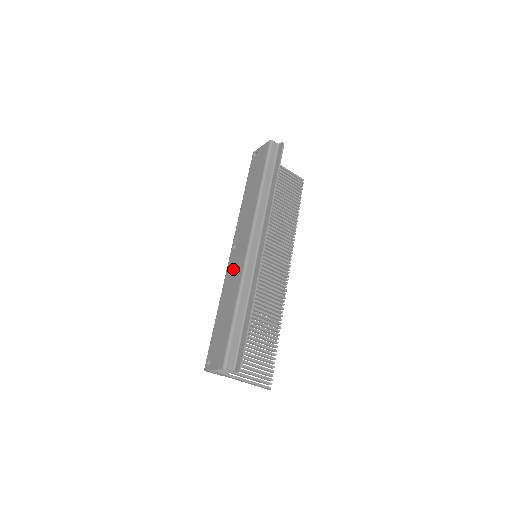
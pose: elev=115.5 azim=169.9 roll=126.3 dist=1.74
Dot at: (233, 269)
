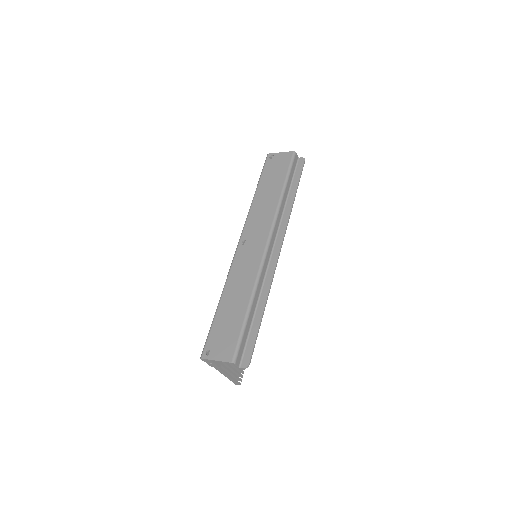
Dot at: (244, 265)
